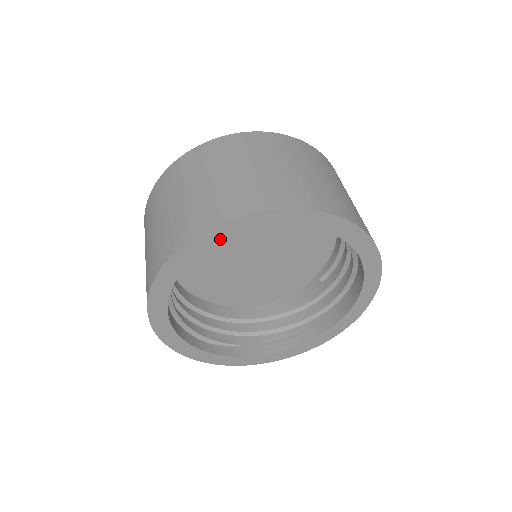
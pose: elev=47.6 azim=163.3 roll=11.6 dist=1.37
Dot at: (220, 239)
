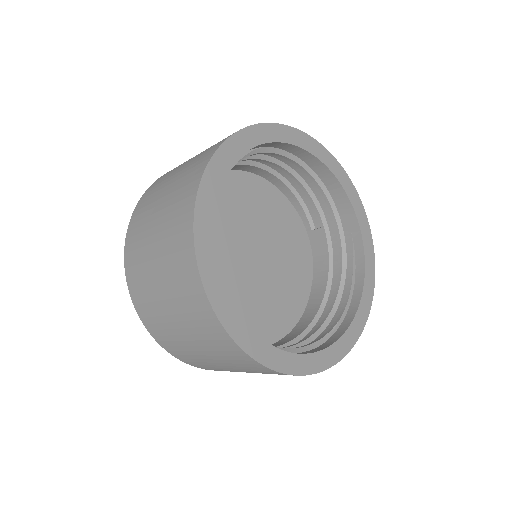
Dot at: (210, 218)
